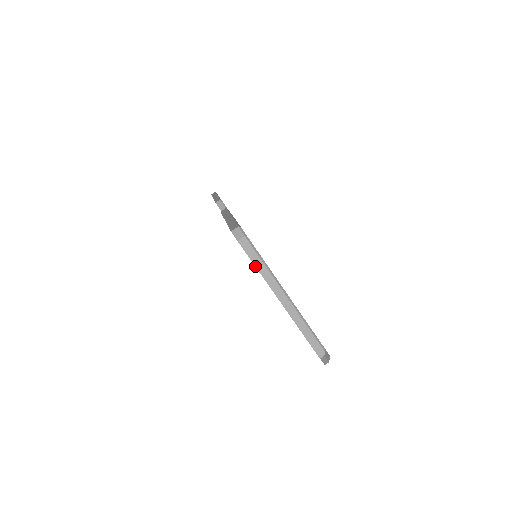
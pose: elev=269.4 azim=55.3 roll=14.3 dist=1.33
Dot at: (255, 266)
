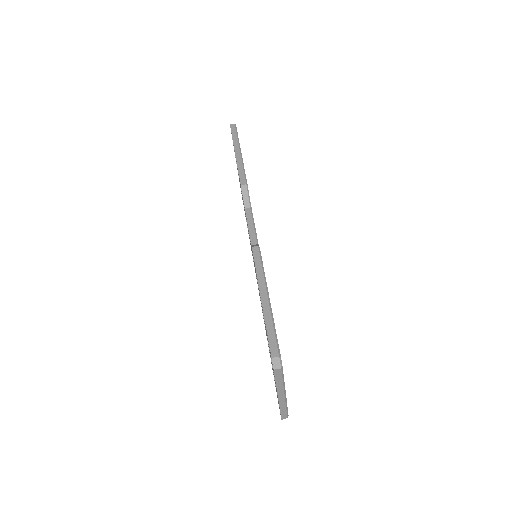
Dot at: (275, 381)
